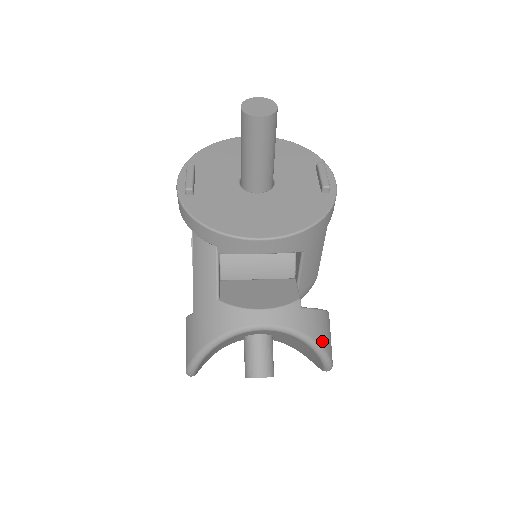
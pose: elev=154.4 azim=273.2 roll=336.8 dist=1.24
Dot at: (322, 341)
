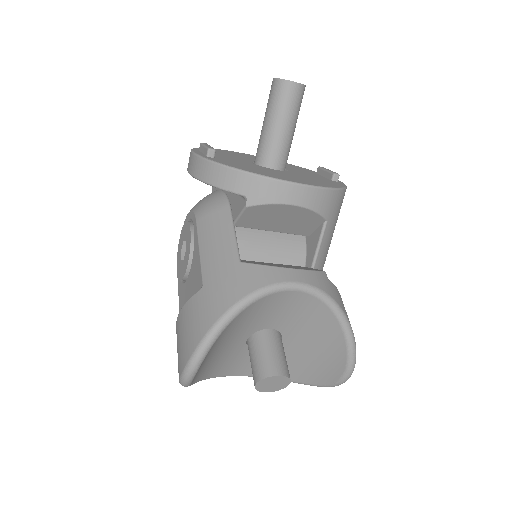
Dot at: occluded
